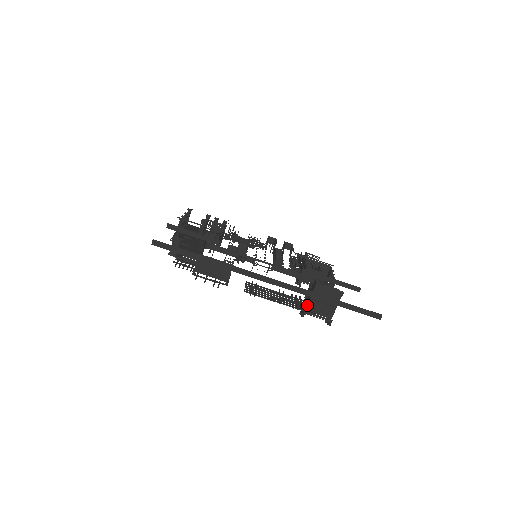
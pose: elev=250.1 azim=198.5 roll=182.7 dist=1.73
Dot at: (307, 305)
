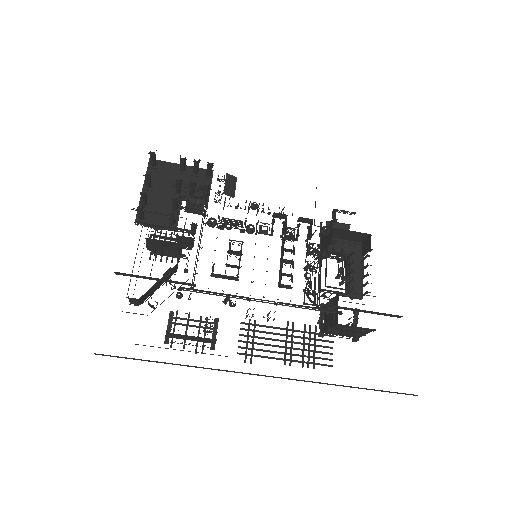
Dot at: (323, 347)
